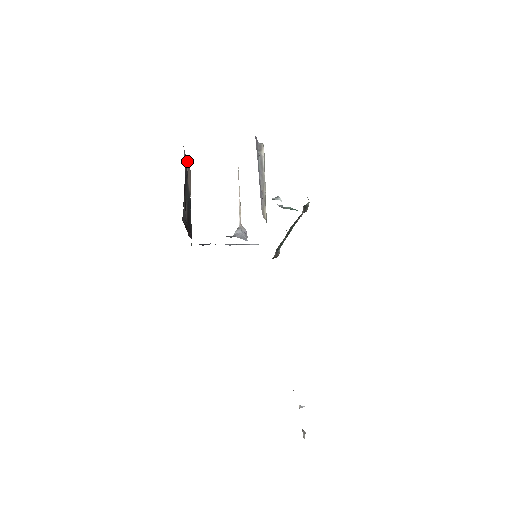
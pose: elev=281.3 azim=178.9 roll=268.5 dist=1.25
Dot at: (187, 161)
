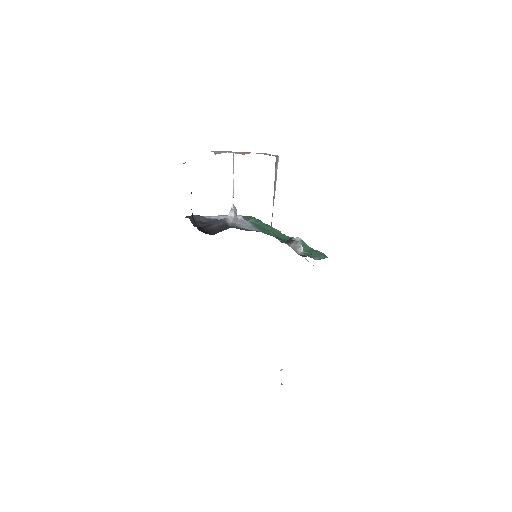
Dot at: occluded
